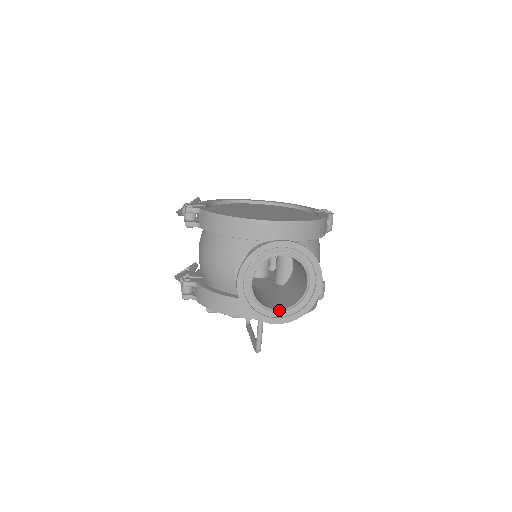
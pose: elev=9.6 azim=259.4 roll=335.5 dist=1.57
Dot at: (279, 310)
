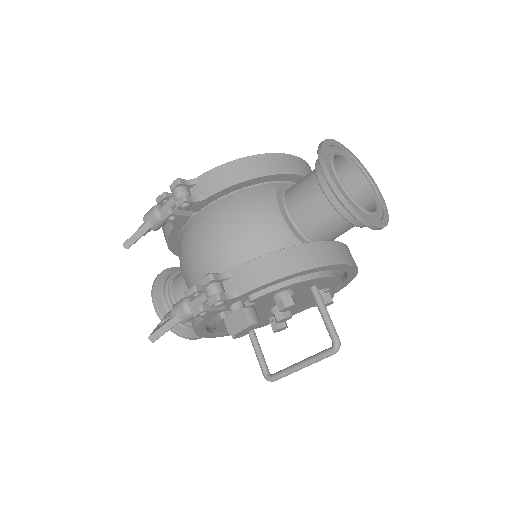
Dot at: (371, 212)
